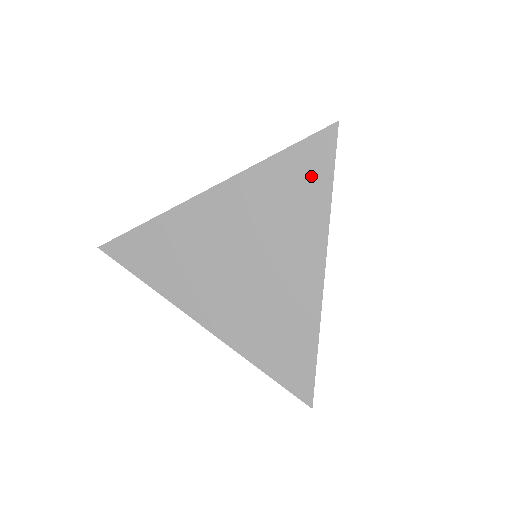
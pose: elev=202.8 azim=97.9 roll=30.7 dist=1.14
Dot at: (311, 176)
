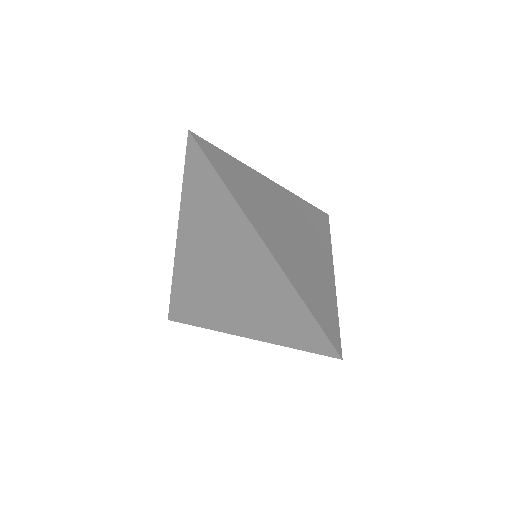
Dot at: (206, 182)
